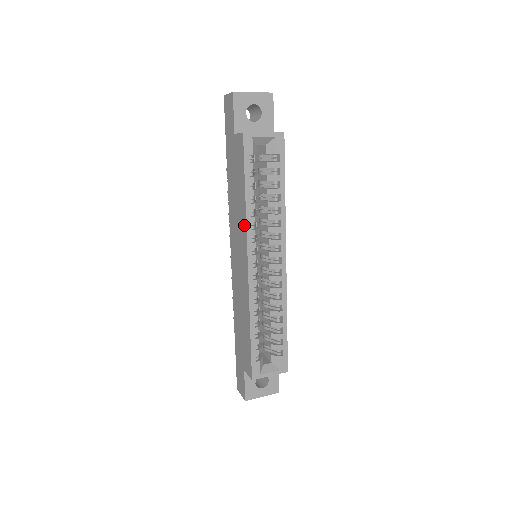
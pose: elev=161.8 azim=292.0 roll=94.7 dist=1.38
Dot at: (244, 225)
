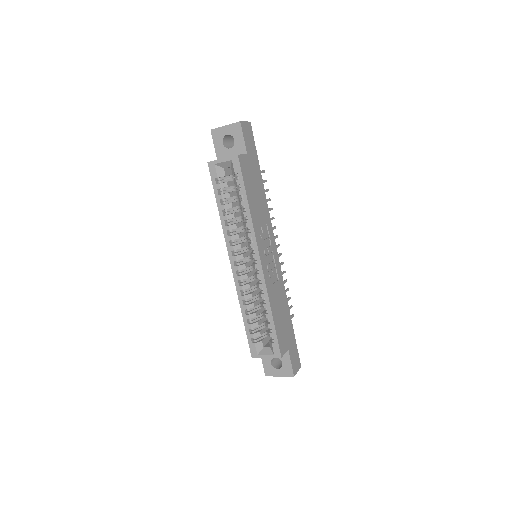
Dot at: (225, 232)
